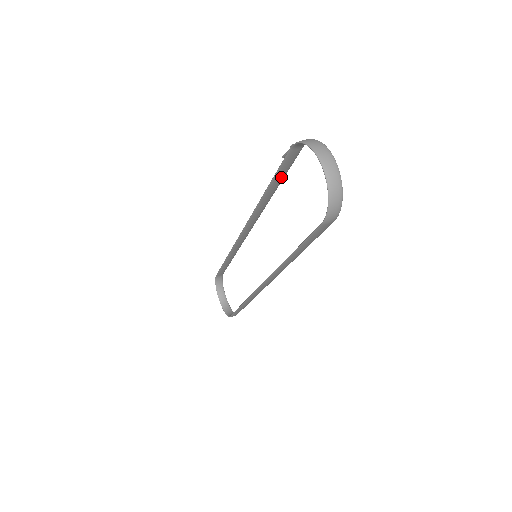
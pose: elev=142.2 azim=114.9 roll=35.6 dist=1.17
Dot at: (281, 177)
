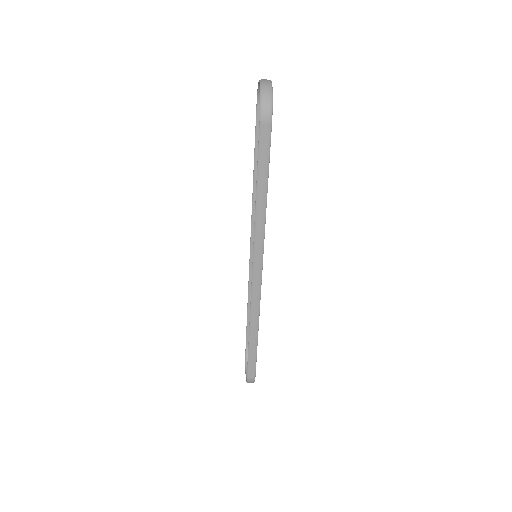
Dot at: occluded
